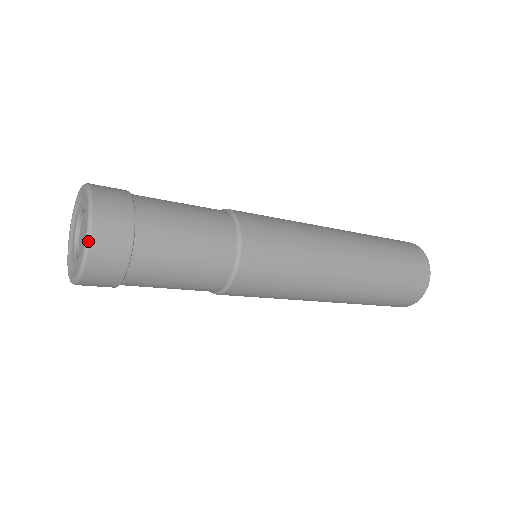
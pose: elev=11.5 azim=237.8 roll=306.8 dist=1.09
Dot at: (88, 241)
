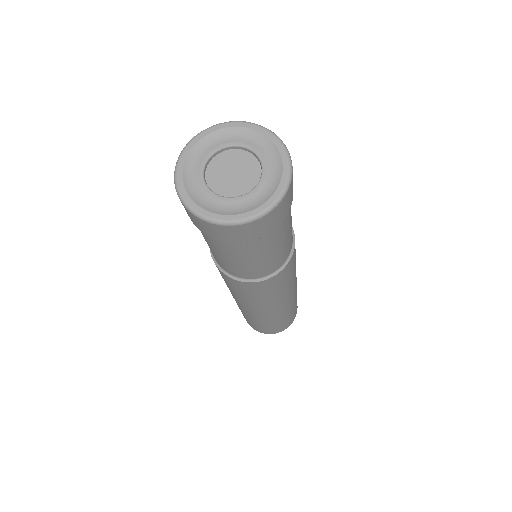
Dot at: (264, 214)
